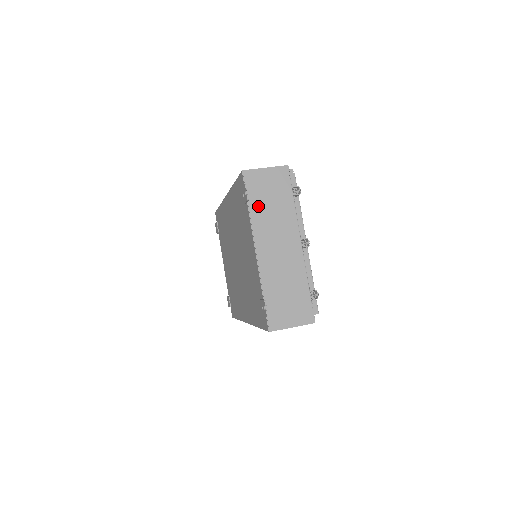
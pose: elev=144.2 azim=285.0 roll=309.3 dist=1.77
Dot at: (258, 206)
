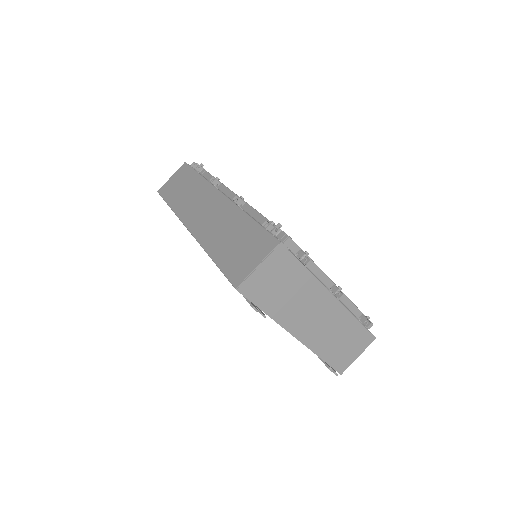
Dot at: (274, 304)
